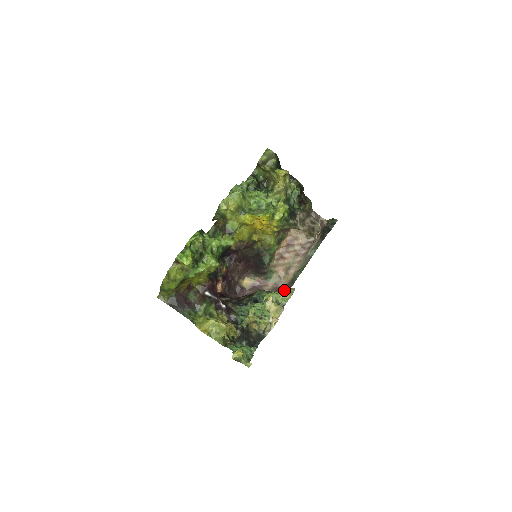
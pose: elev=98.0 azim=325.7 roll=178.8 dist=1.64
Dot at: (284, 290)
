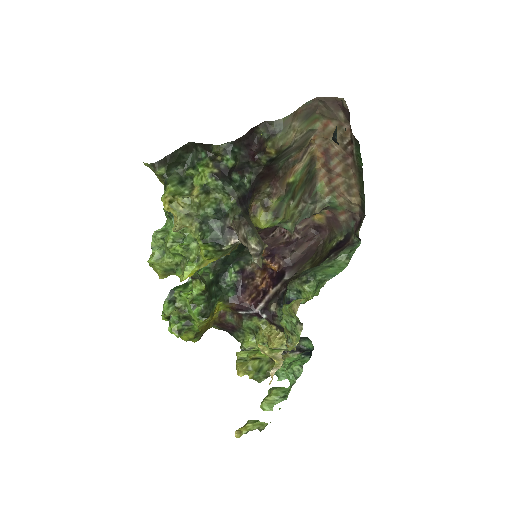
Dot at: (291, 306)
